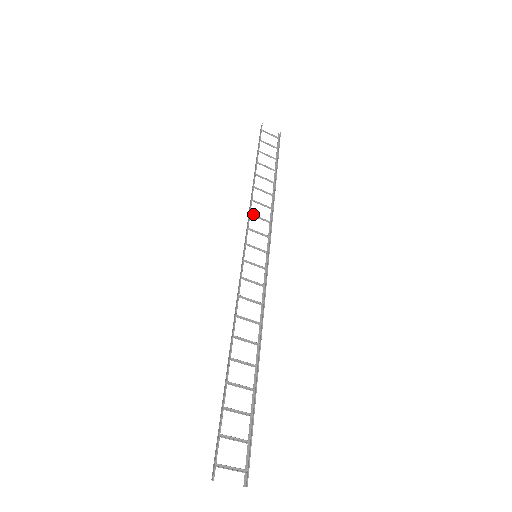
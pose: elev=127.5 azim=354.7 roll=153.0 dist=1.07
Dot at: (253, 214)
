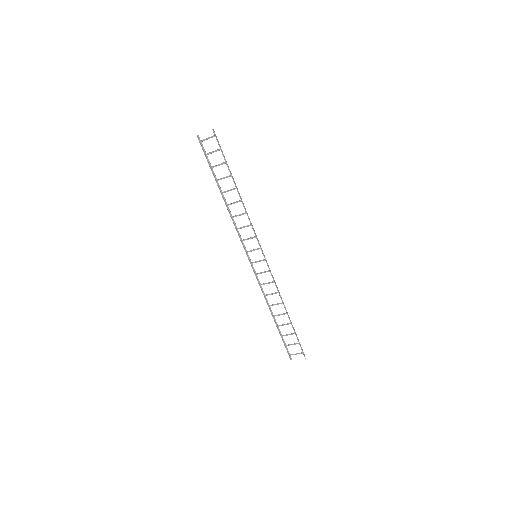
Dot at: (239, 228)
